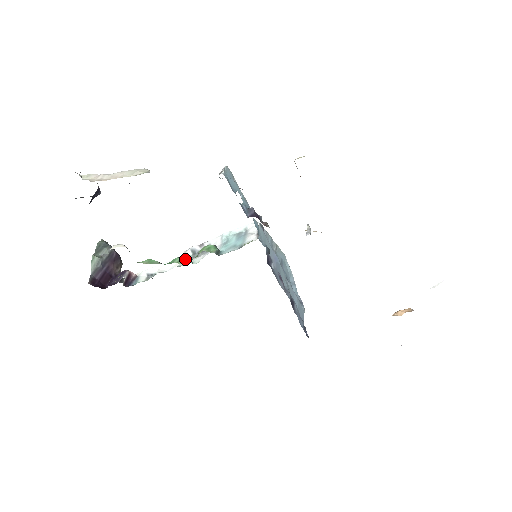
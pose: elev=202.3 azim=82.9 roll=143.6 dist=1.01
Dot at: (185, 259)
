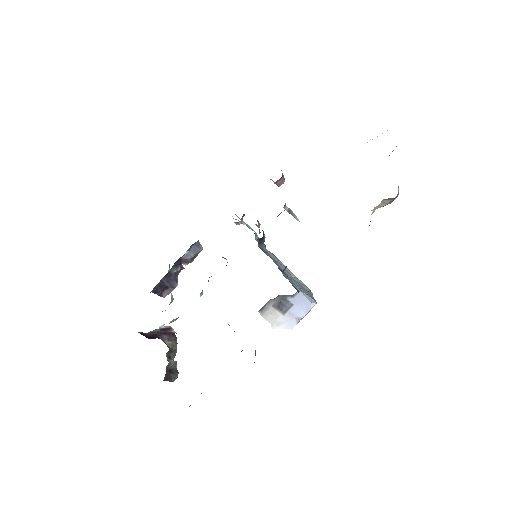
Dot at: occluded
